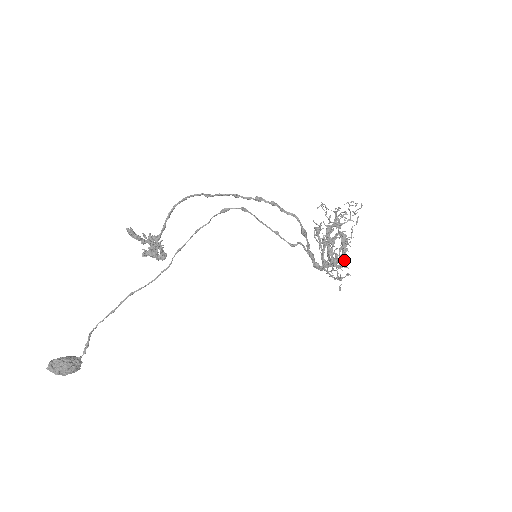
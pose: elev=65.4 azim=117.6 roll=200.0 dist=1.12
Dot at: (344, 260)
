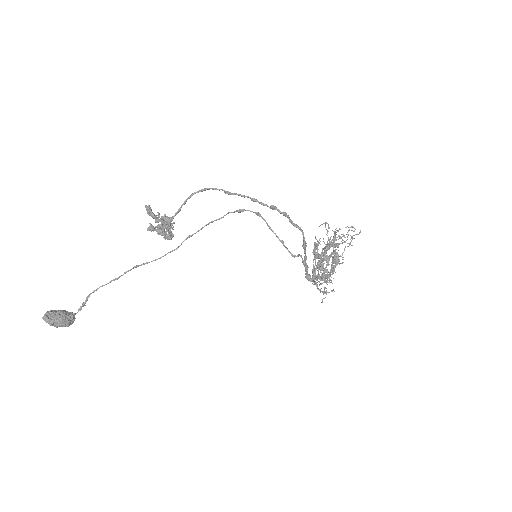
Dot at: occluded
